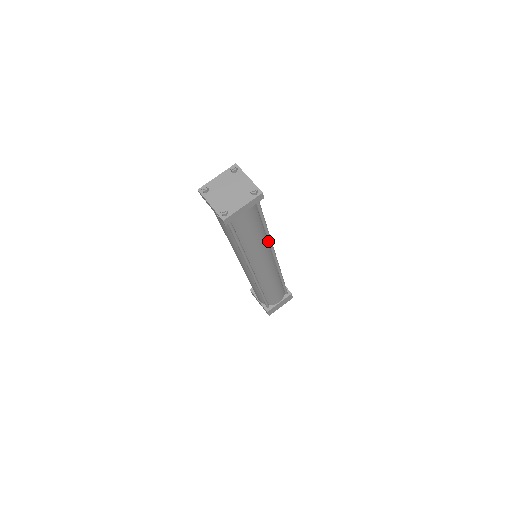
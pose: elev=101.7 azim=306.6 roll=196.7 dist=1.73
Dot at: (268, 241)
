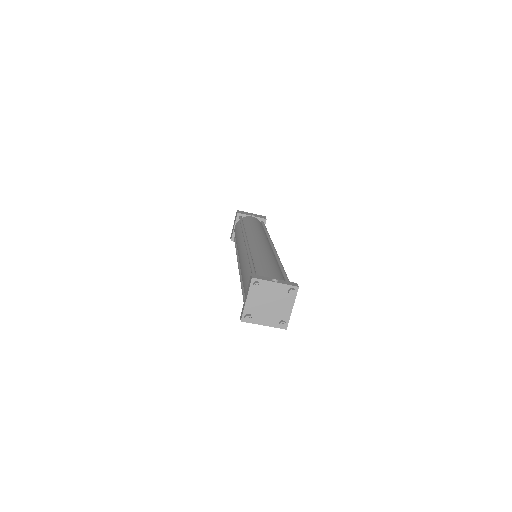
Dot at: occluded
